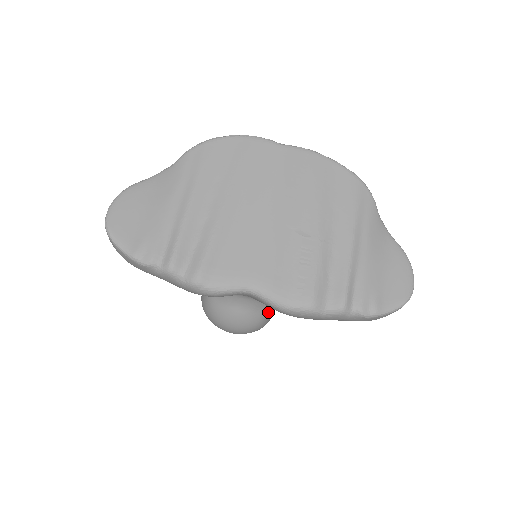
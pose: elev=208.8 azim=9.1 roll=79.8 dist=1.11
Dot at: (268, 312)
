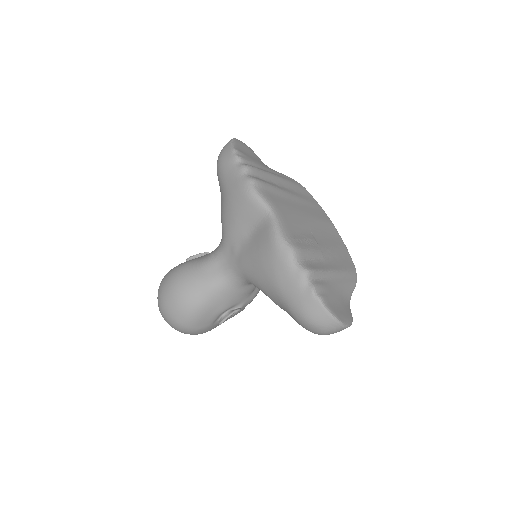
Dot at: (210, 307)
